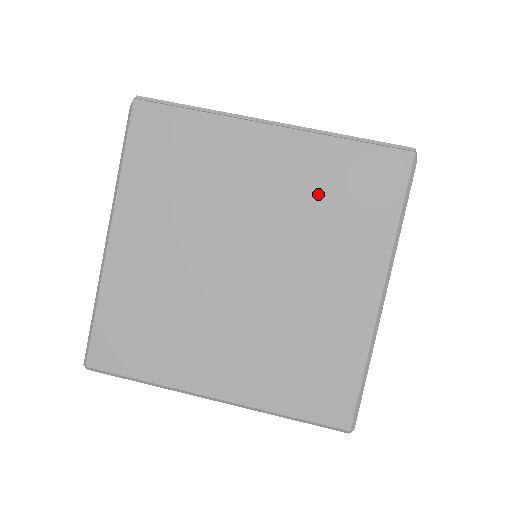
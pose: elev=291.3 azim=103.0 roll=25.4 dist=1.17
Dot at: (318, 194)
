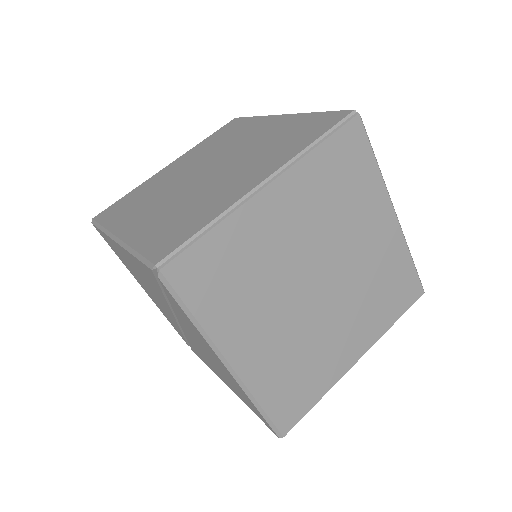
Dot at: (328, 197)
